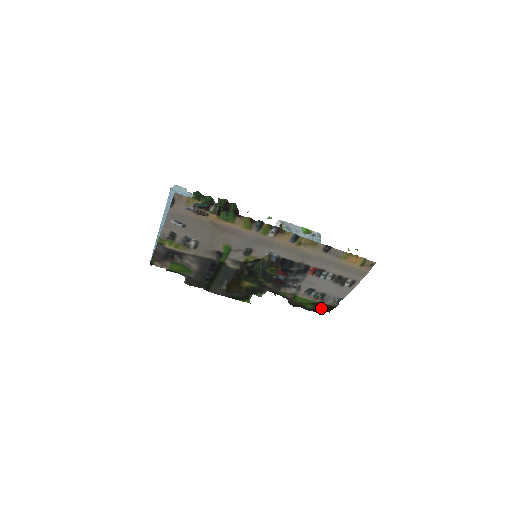
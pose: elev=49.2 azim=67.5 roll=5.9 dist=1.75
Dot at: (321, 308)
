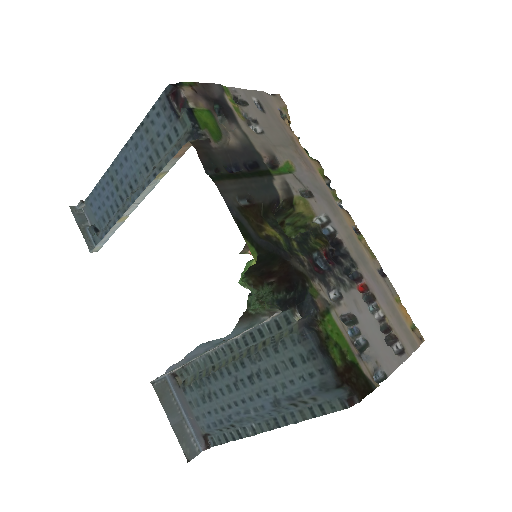
Dot at: (349, 380)
